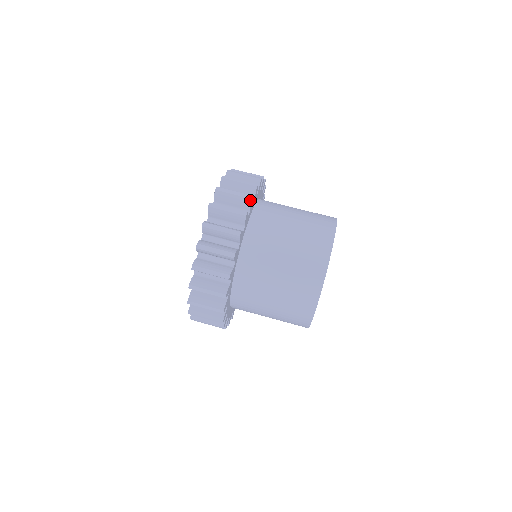
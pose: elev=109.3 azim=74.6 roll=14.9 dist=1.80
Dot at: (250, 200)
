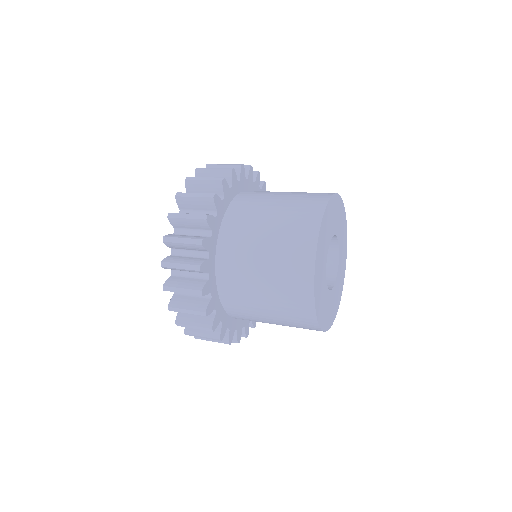
Dot at: (240, 166)
